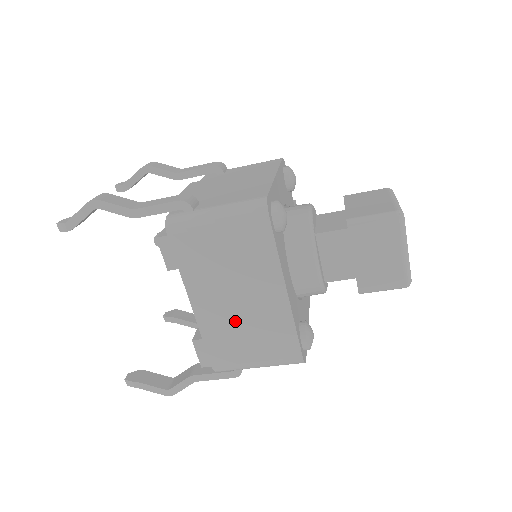
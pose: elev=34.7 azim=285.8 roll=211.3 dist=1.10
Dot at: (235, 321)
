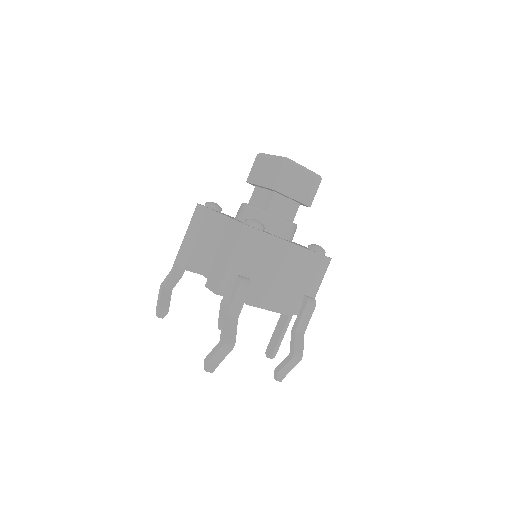
Dot at: (213, 252)
